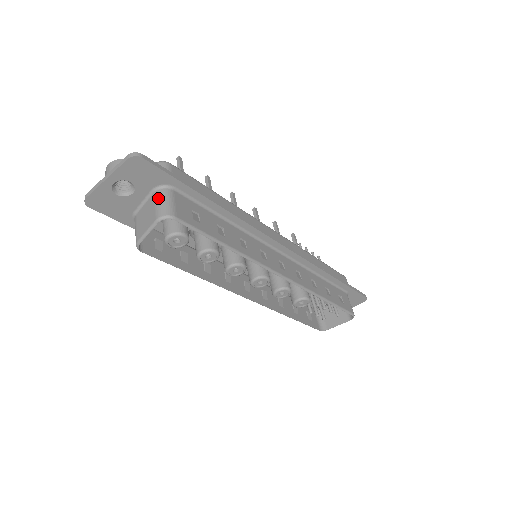
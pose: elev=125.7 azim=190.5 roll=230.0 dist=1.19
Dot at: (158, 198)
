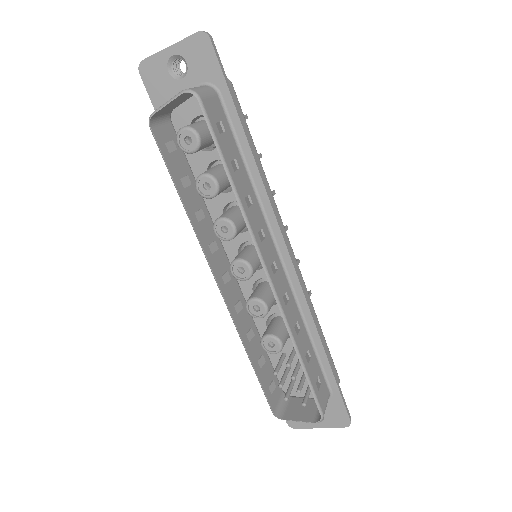
Dot at: occluded
